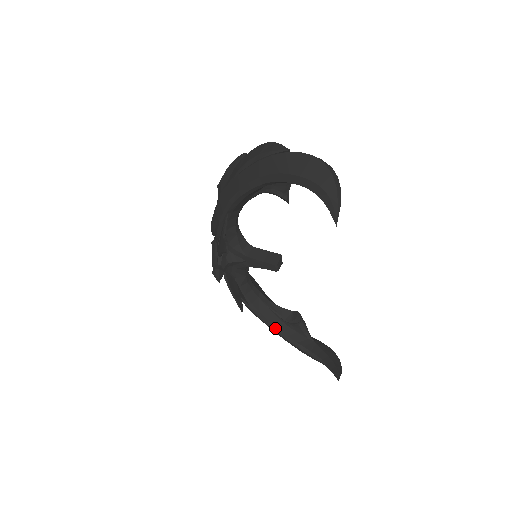
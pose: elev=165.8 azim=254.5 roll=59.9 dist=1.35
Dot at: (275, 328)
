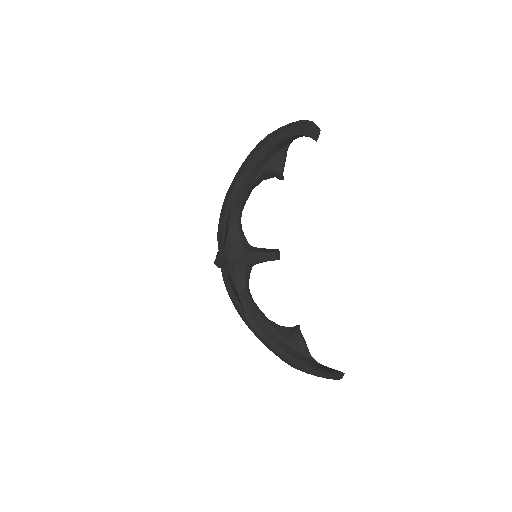
Dot at: (273, 344)
